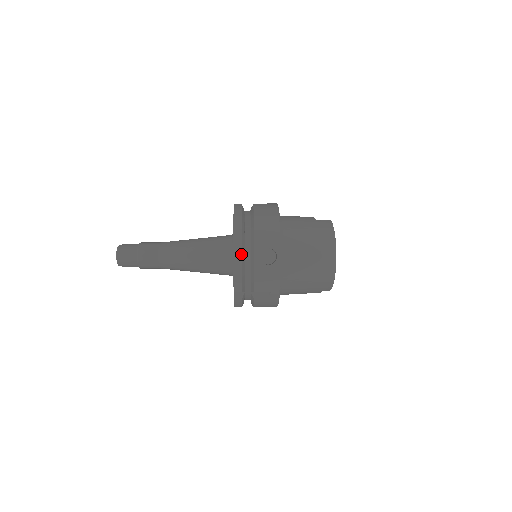
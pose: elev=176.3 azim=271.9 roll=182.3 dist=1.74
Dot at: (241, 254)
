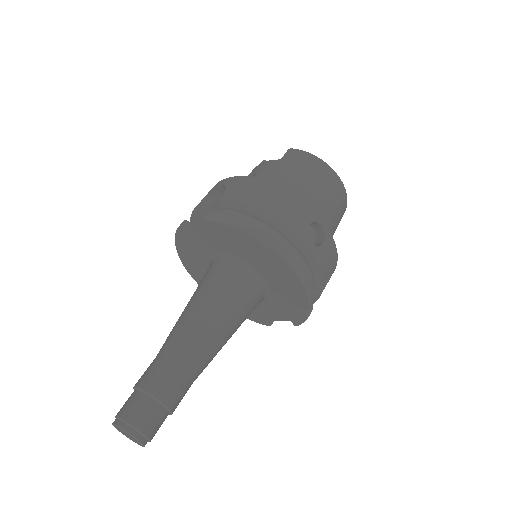
Dot at: (297, 260)
